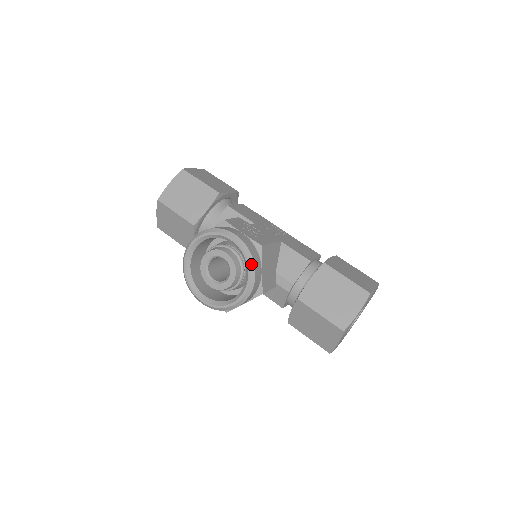
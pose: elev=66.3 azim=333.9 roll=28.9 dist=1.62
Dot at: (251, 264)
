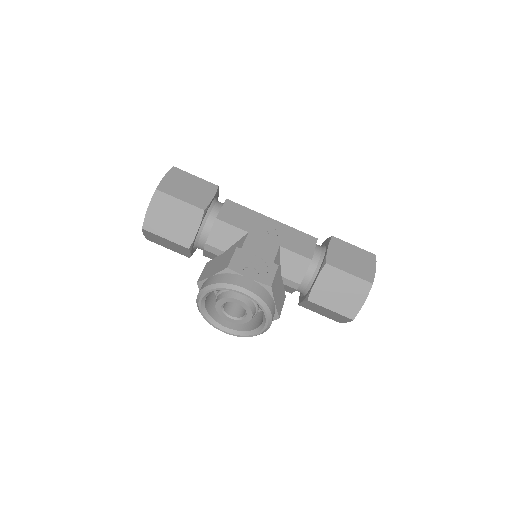
Dot at: (266, 310)
